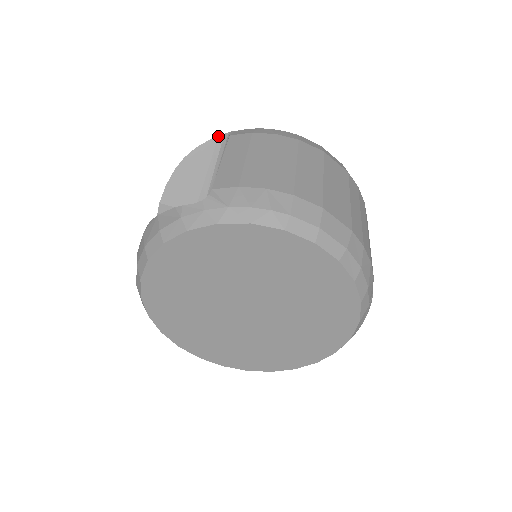
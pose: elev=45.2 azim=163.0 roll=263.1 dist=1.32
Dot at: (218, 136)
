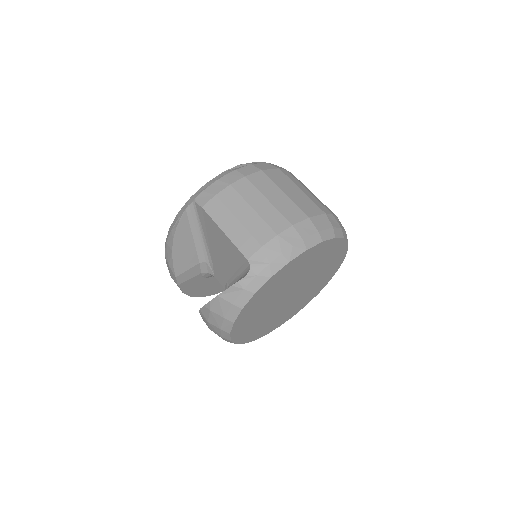
Dot at: (185, 209)
